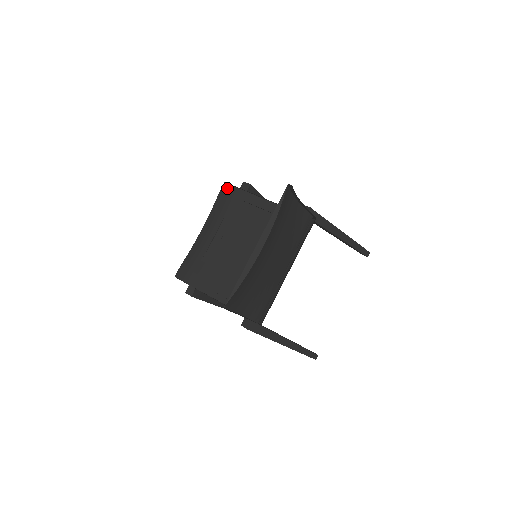
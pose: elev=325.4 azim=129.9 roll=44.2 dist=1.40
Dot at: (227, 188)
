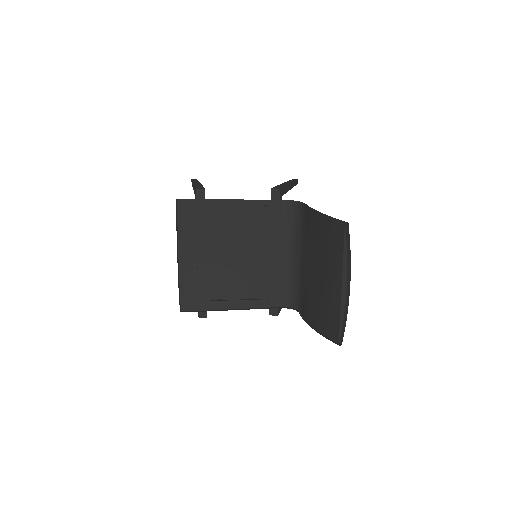
Dot at: (182, 203)
